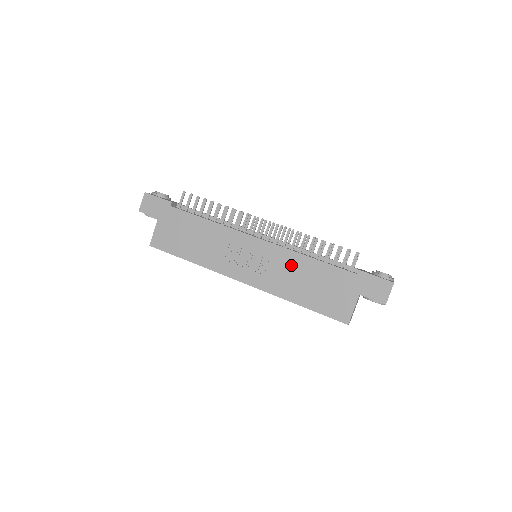
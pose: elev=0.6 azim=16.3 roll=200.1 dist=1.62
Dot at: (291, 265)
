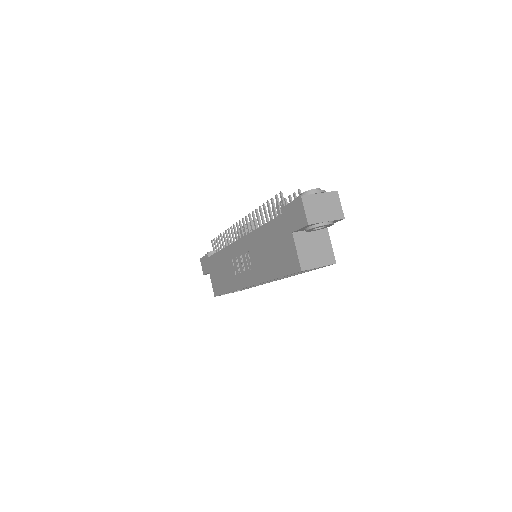
Dot at: (256, 246)
